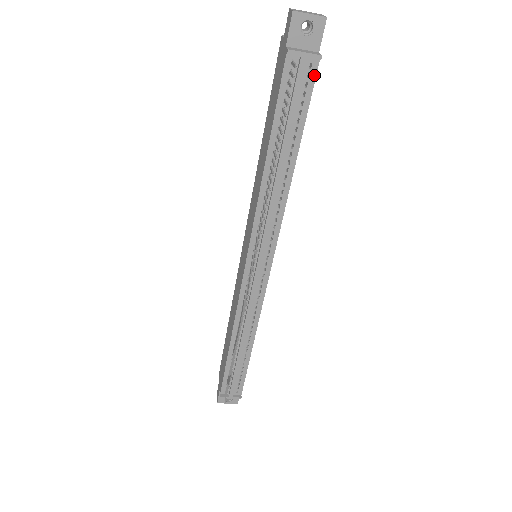
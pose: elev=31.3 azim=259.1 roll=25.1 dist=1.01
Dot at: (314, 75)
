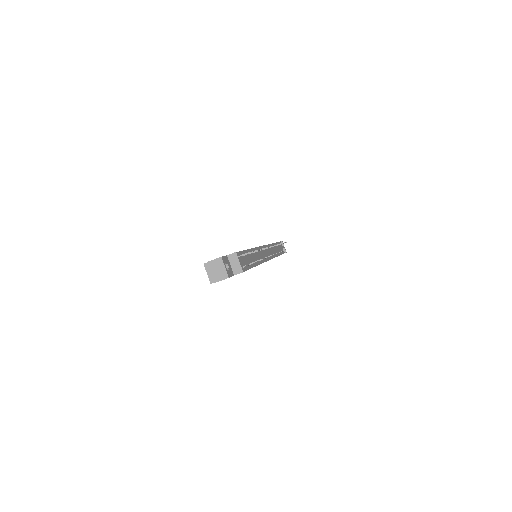
Dot at: occluded
